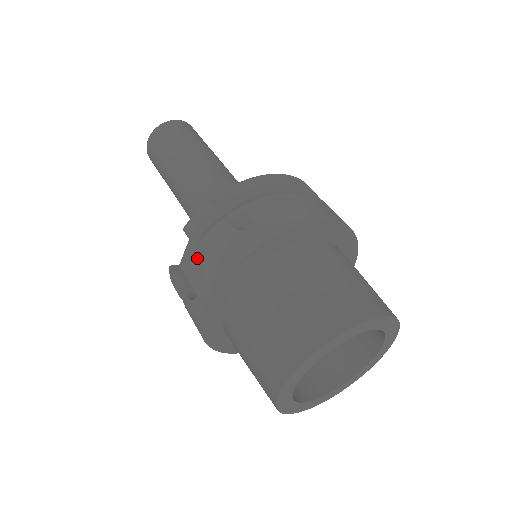
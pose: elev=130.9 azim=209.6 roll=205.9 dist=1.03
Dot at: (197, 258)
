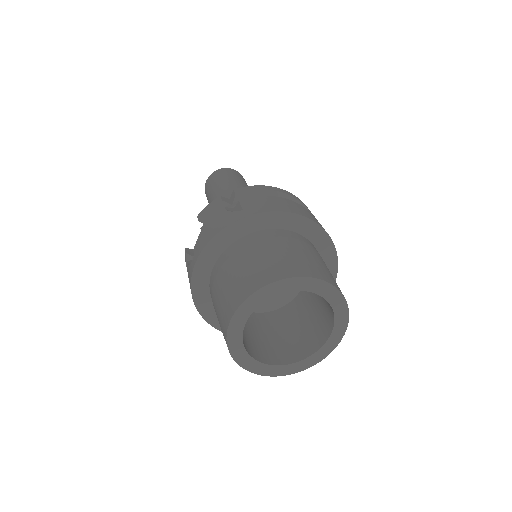
Dot at: occluded
